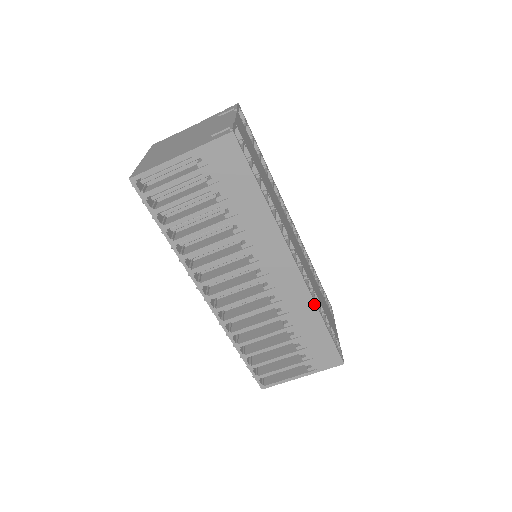
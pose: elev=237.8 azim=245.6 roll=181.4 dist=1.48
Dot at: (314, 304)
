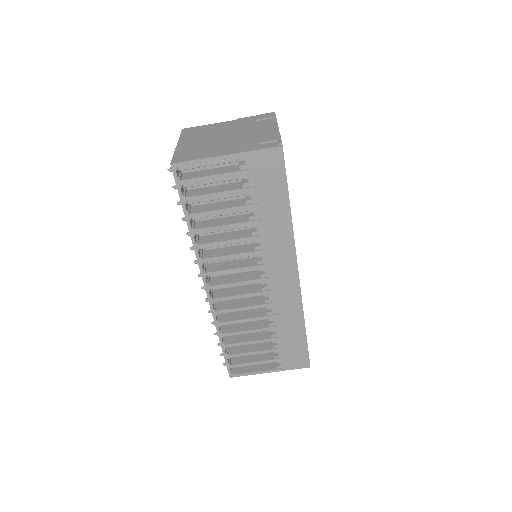
Dot at: (302, 311)
